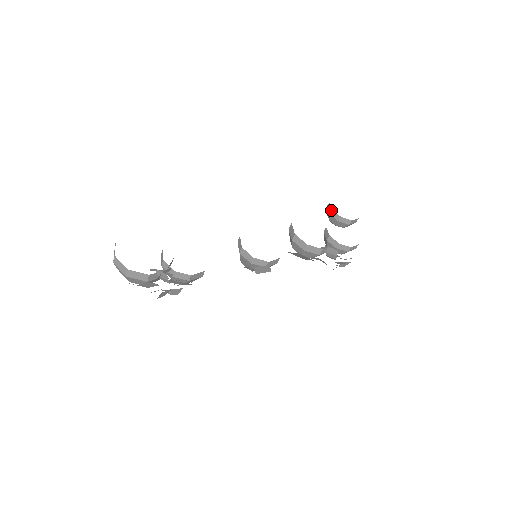
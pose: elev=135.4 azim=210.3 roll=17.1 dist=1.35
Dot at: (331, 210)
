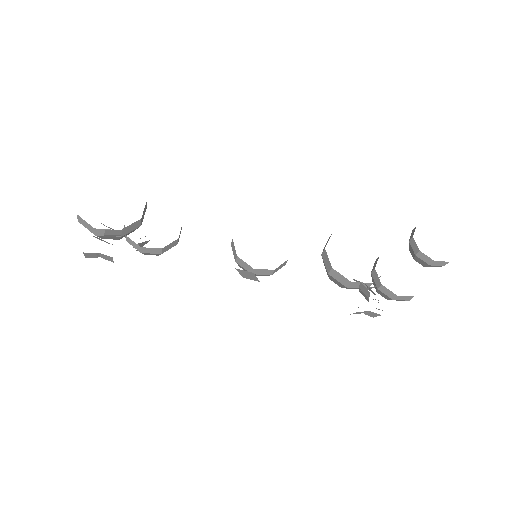
Dot at: (412, 236)
